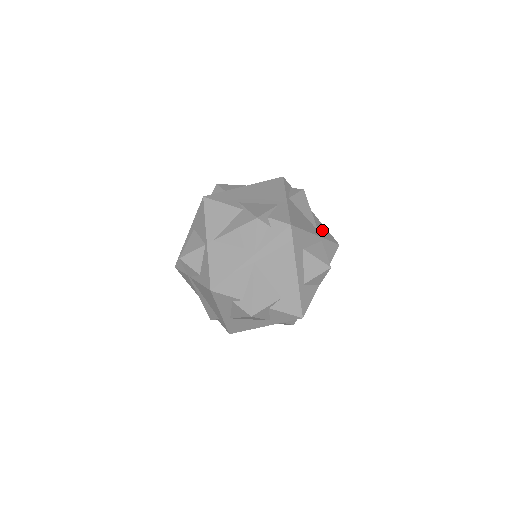
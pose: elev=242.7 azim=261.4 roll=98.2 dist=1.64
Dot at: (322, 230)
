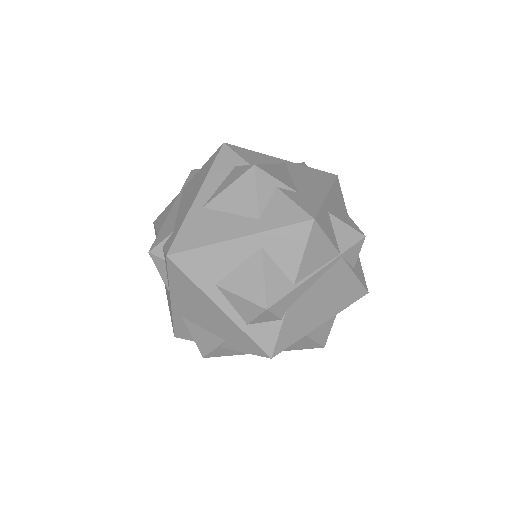
Dot at: occluded
